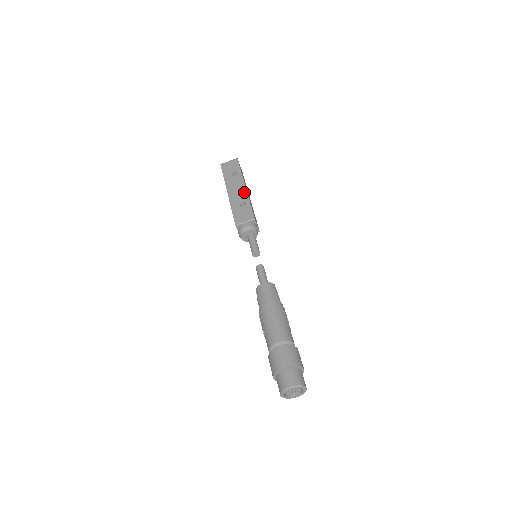
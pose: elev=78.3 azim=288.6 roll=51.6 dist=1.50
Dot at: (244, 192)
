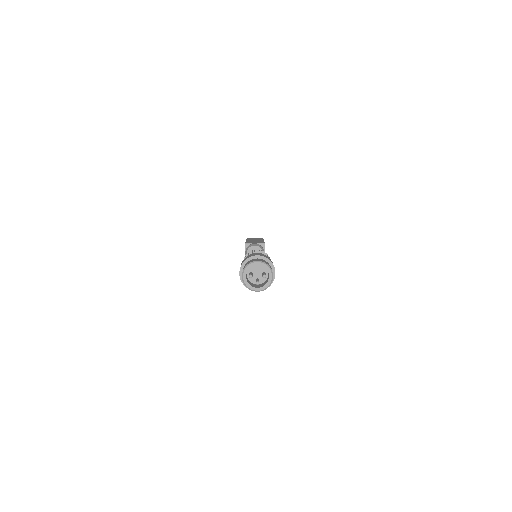
Dot at: (261, 240)
